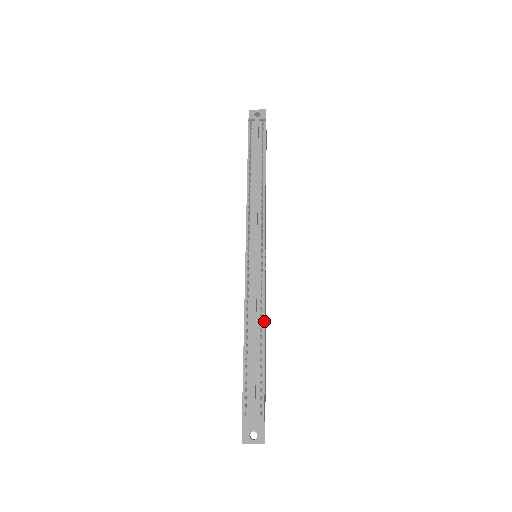
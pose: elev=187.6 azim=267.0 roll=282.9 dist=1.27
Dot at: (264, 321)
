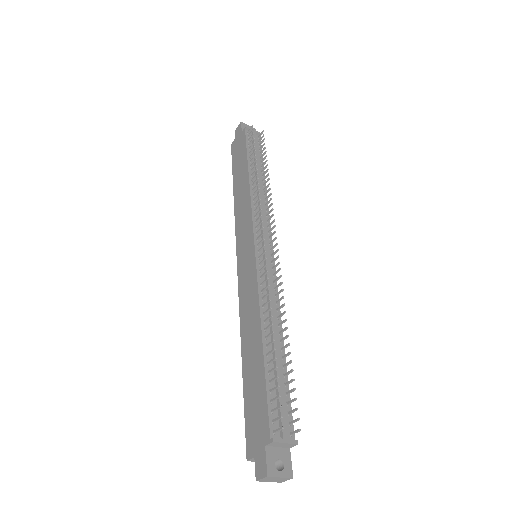
Dot at: (281, 323)
